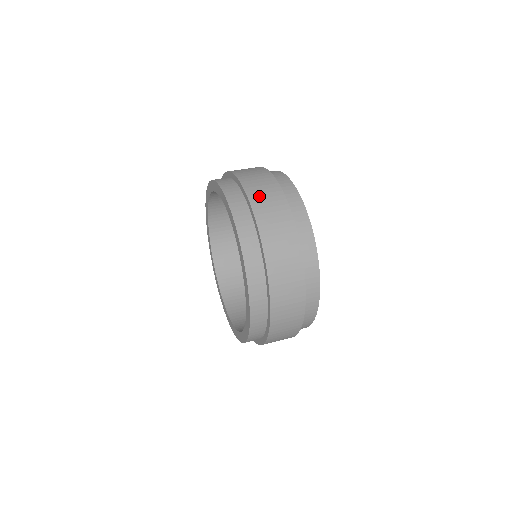
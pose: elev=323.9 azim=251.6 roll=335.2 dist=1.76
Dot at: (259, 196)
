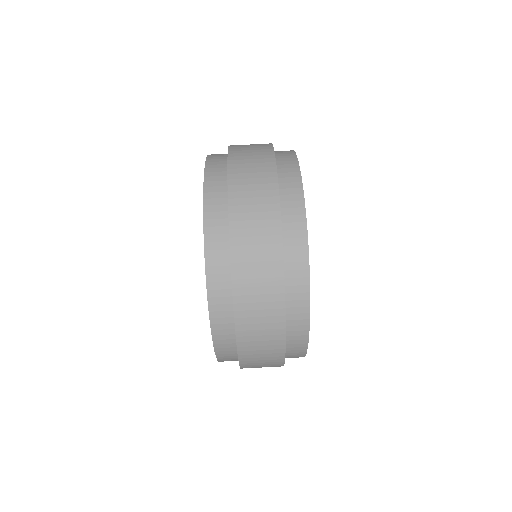
Dot at: (243, 175)
